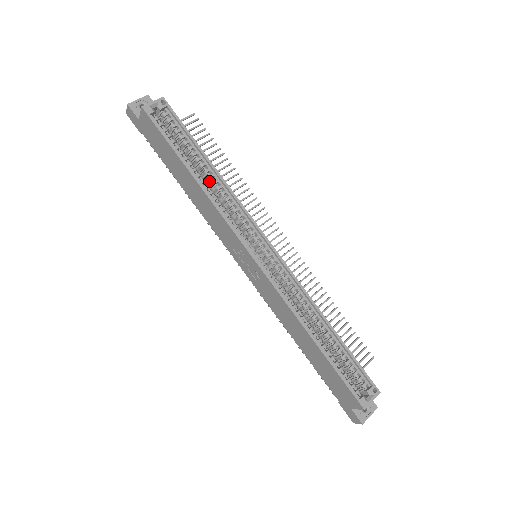
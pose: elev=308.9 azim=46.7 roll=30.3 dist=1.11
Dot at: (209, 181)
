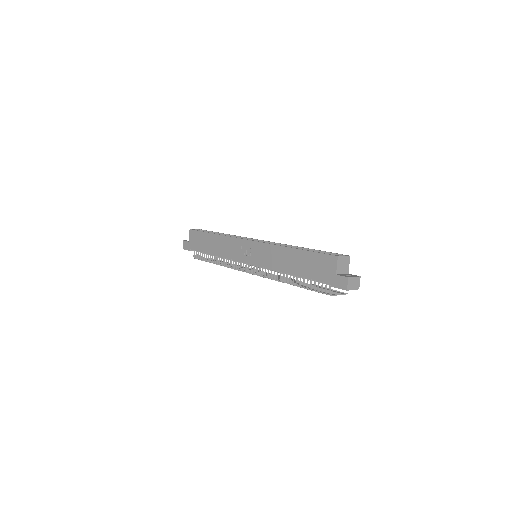
Dot at: occluded
